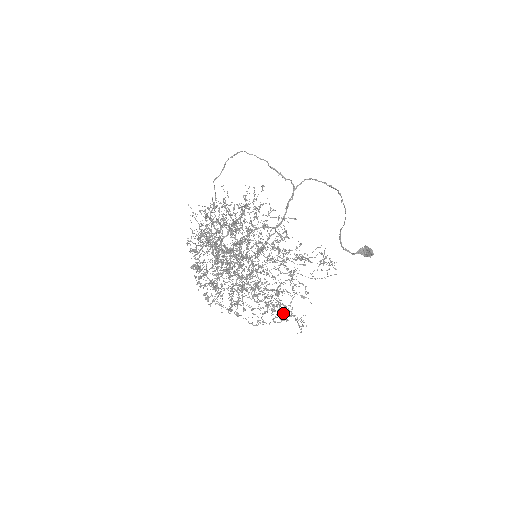
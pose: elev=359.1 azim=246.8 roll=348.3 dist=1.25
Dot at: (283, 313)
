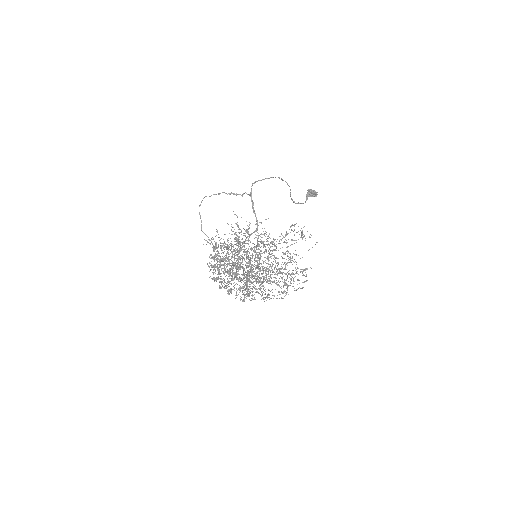
Dot at: (299, 283)
